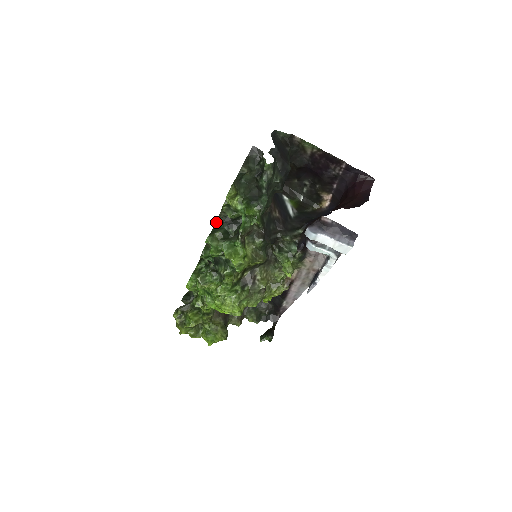
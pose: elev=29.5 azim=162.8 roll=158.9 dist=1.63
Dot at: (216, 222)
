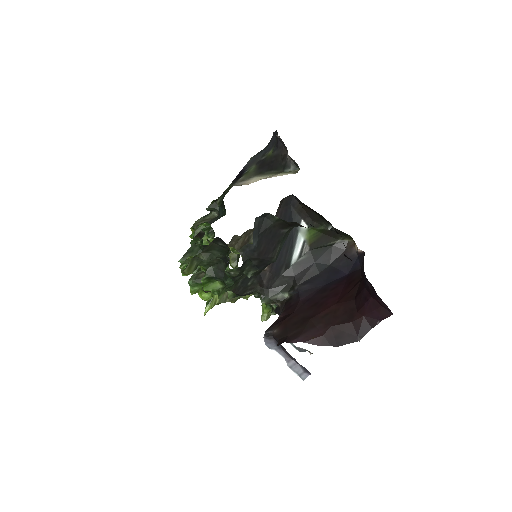
Dot at: occluded
